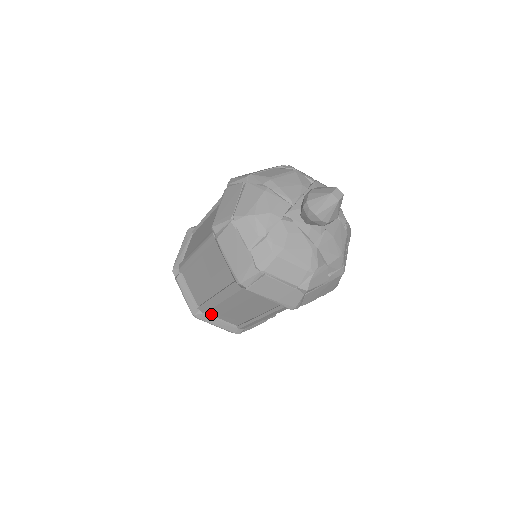
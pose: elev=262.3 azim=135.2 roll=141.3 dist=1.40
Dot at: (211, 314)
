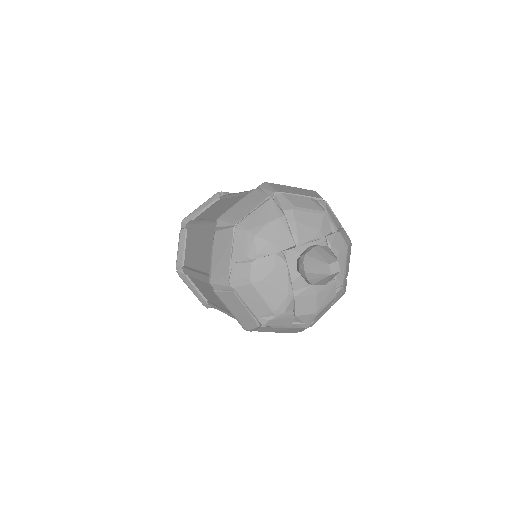
Dot at: (191, 279)
